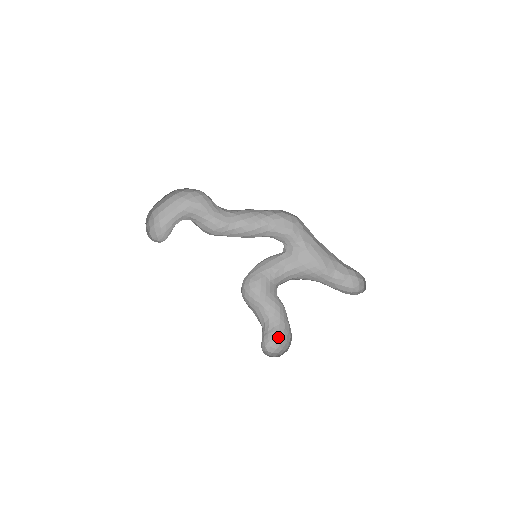
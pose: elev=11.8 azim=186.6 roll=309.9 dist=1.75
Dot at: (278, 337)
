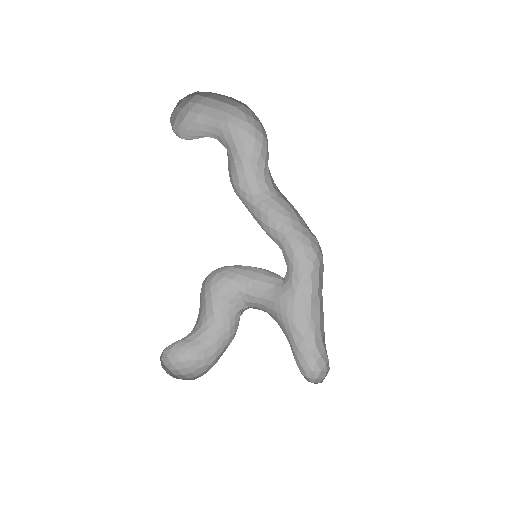
Dot at: (185, 352)
